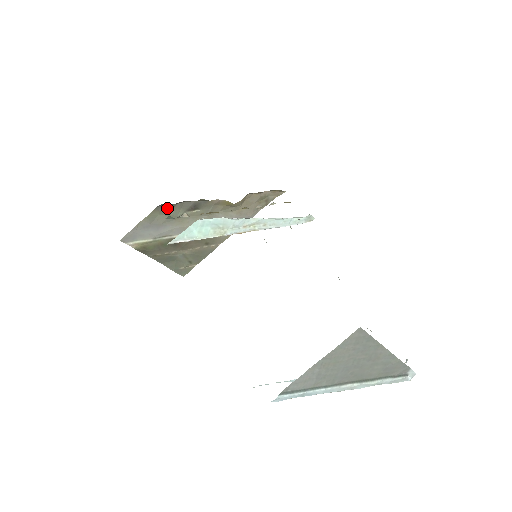
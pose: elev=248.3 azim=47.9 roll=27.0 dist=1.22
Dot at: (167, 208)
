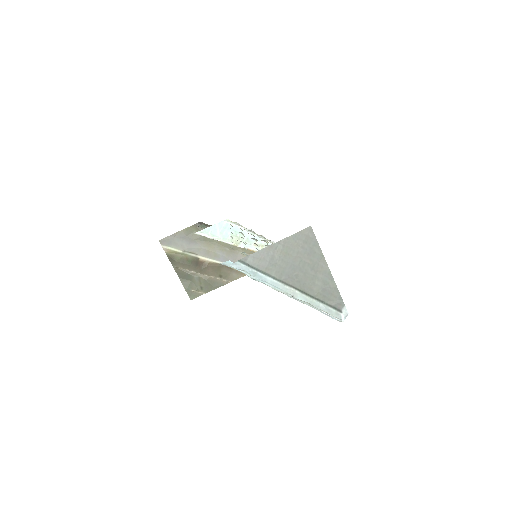
Dot at: (203, 228)
